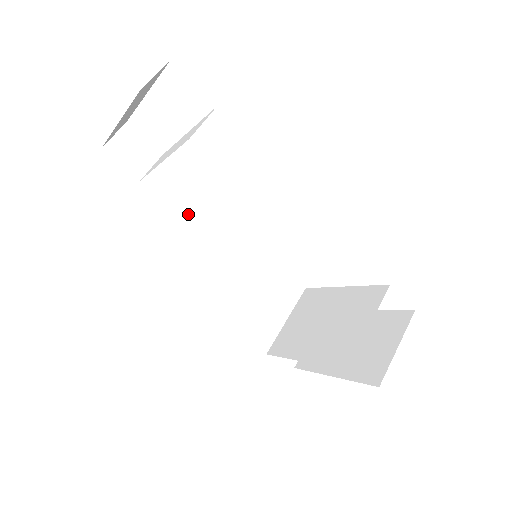
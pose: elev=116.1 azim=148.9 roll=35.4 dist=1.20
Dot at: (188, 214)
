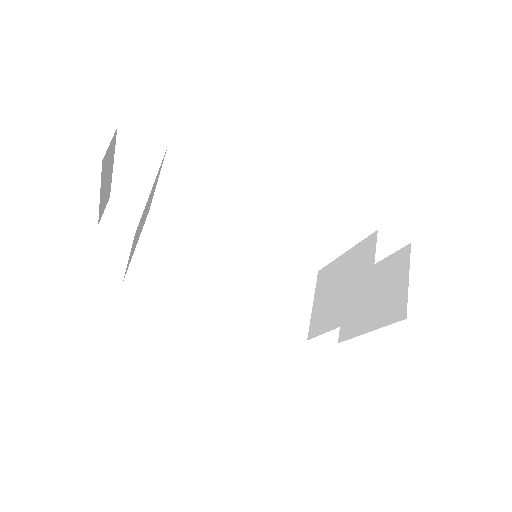
Dot at: (189, 249)
